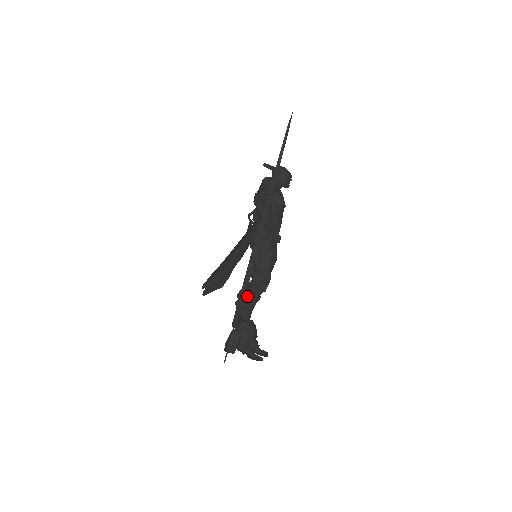
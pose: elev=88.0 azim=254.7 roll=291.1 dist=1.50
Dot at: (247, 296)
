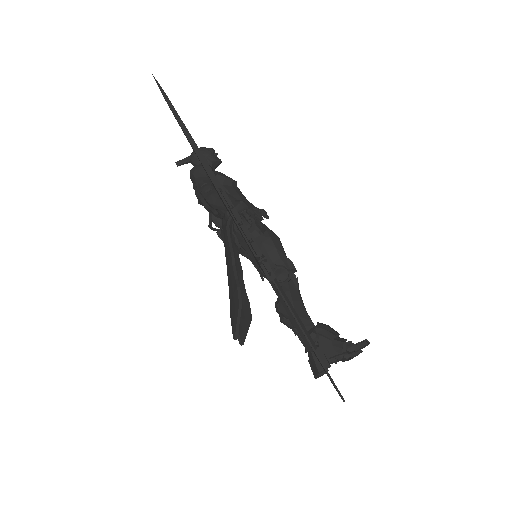
Dot at: occluded
